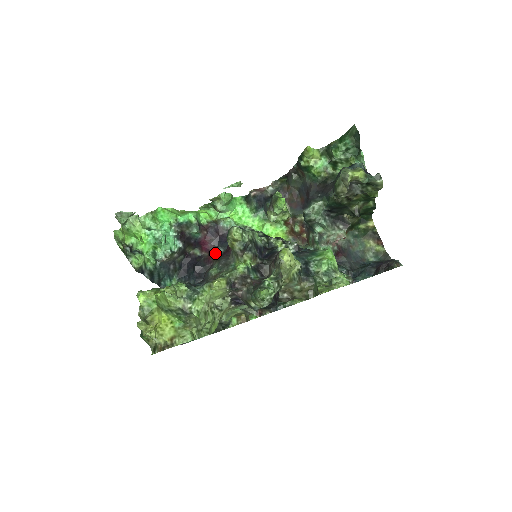
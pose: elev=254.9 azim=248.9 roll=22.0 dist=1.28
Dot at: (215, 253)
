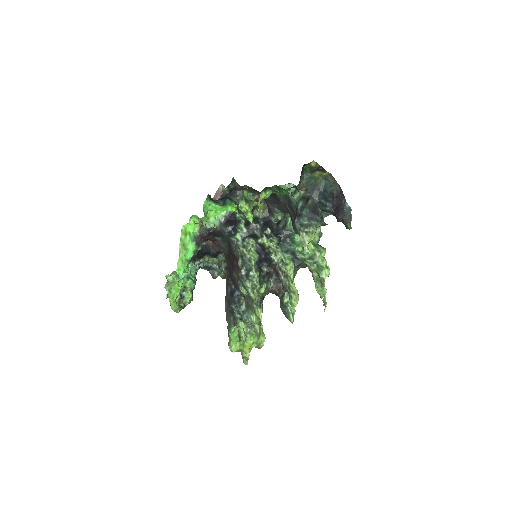
Dot at: (216, 240)
